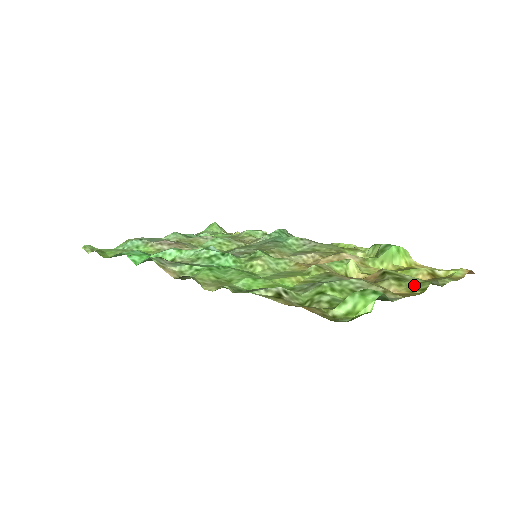
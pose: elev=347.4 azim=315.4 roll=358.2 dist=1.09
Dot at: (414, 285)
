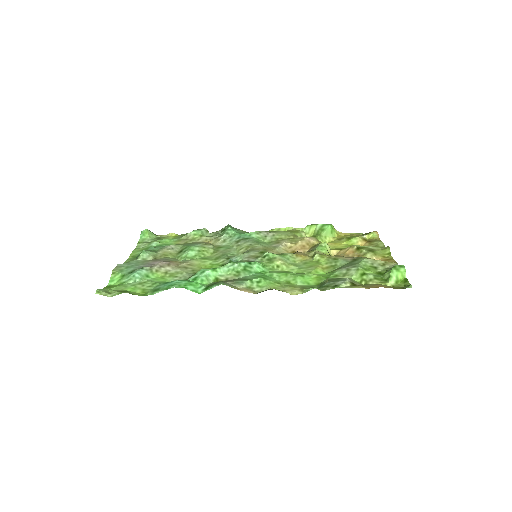
Dot at: (380, 252)
